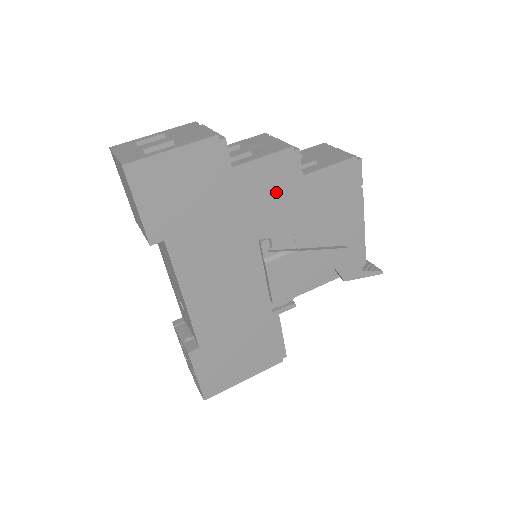
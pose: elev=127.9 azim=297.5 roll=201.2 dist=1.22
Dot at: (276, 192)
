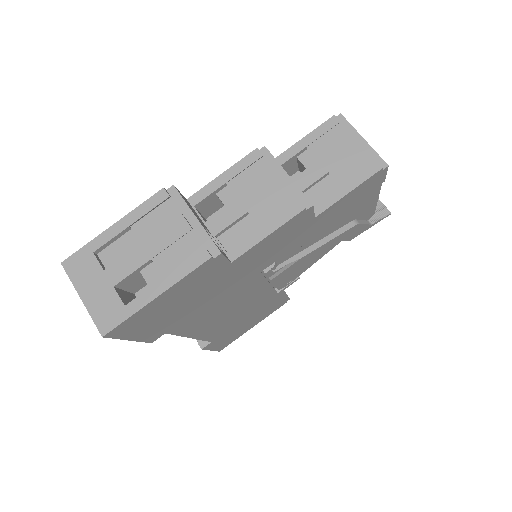
Dot at: (283, 244)
